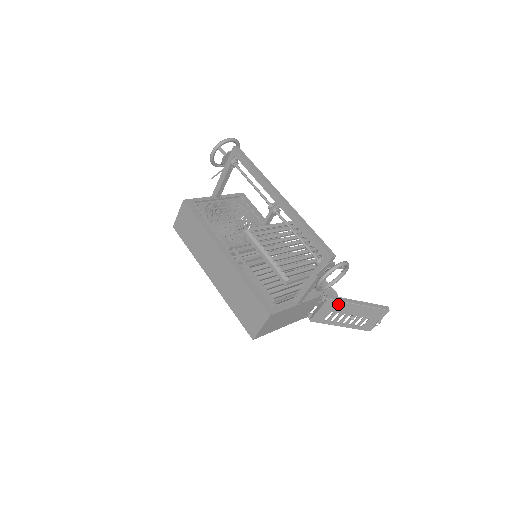
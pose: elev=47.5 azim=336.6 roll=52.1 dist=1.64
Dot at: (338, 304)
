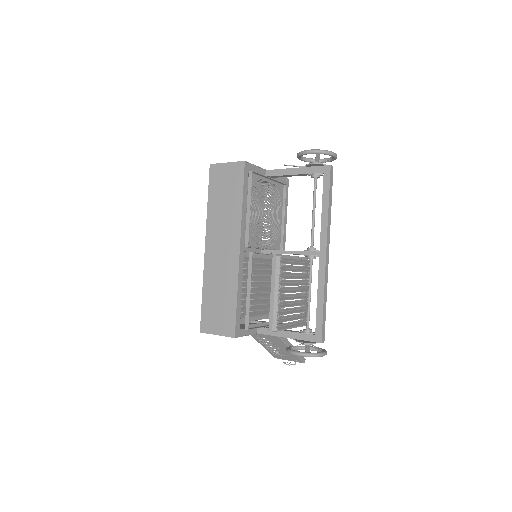
Dot at: (279, 341)
